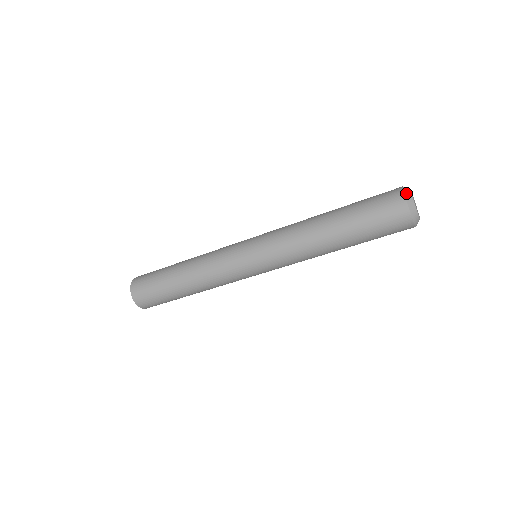
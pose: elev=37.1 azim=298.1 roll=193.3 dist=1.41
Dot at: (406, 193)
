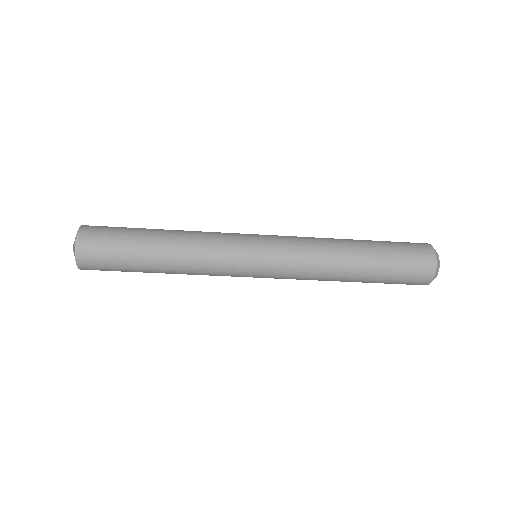
Dot at: (437, 270)
